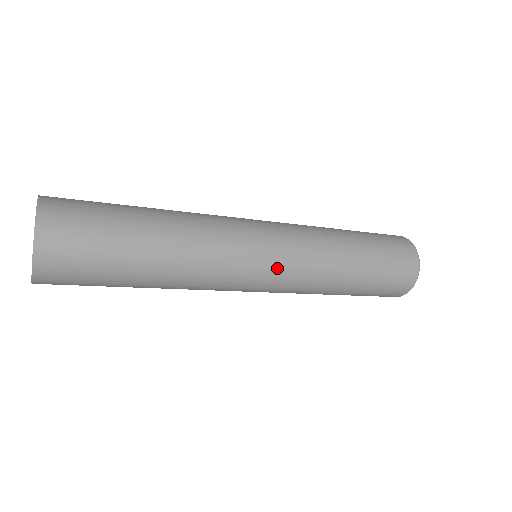
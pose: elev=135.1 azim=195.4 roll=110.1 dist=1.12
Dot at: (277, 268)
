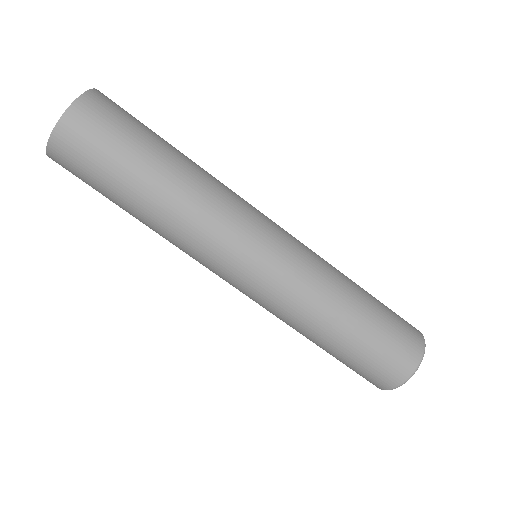
Dot at: (242, 291)
